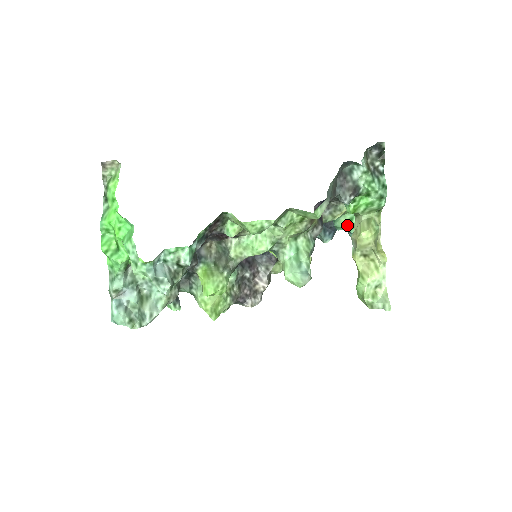
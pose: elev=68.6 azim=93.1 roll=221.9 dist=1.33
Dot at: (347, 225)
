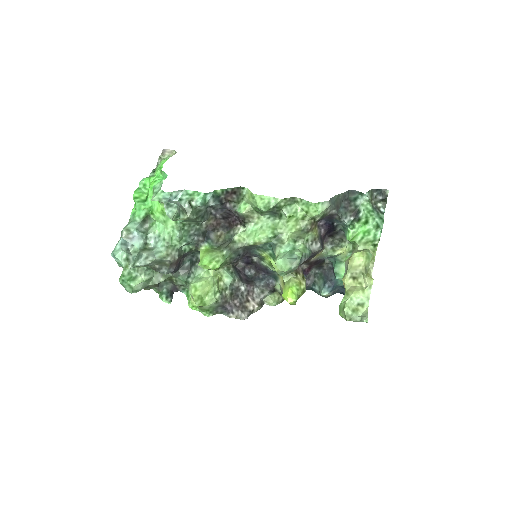
Dot at: occluded
